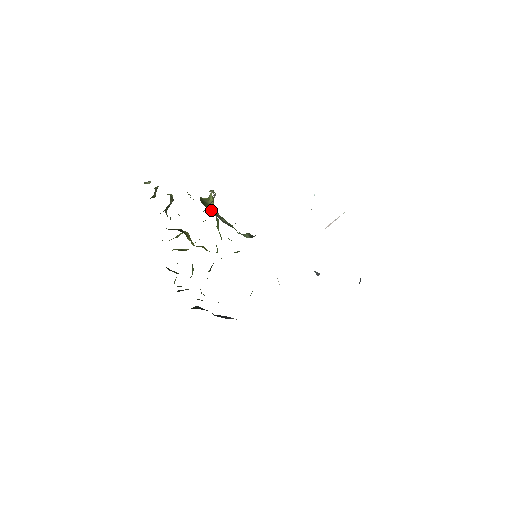
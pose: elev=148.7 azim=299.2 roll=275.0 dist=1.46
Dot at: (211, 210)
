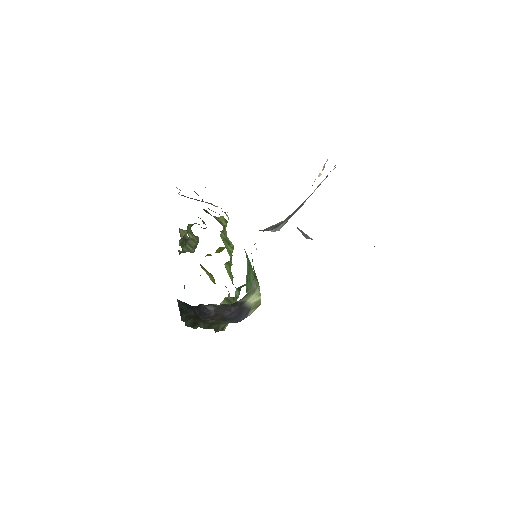
Dot at: (210, 214)
